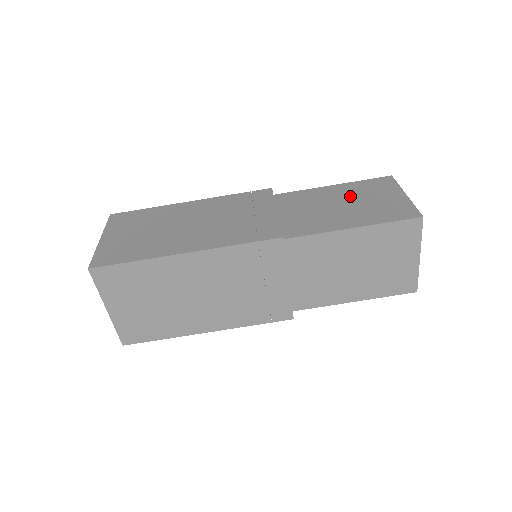
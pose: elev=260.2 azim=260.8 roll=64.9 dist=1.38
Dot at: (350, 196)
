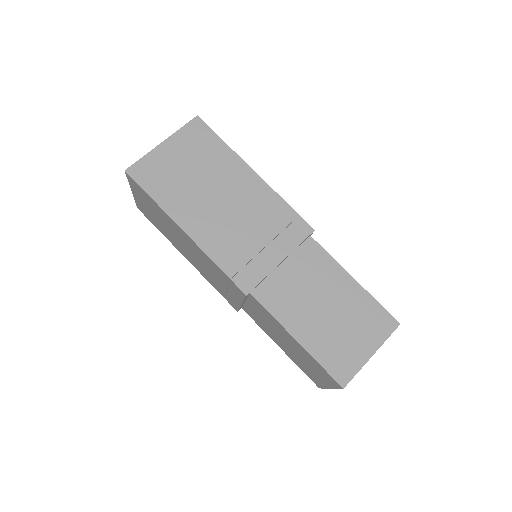
Dot at: occluded
